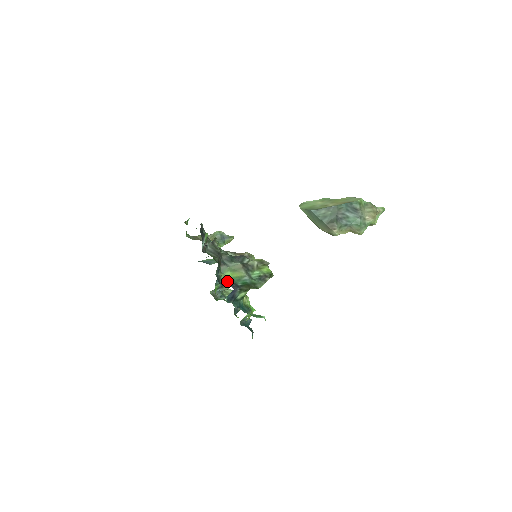
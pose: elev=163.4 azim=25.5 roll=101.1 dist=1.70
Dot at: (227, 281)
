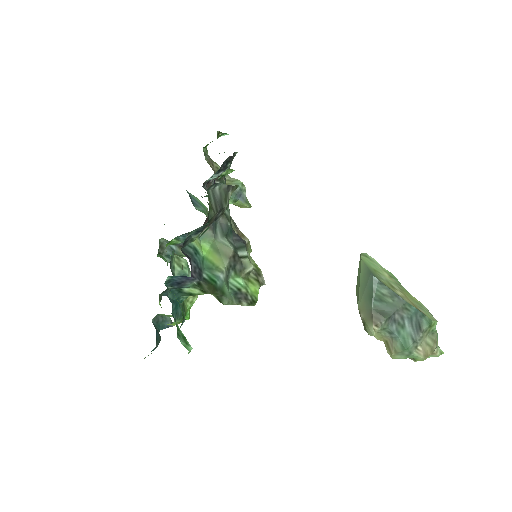
Dot at: (194, 255)
